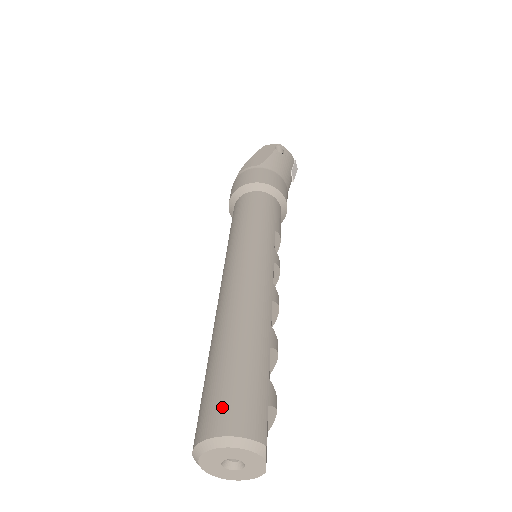
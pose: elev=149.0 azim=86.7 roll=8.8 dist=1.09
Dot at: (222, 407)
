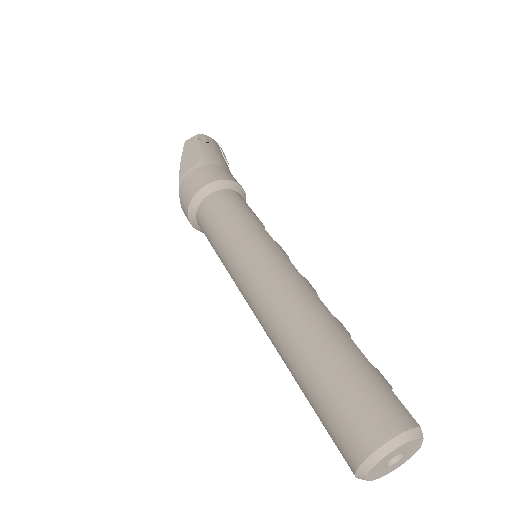
Dot at: (362, 417)
